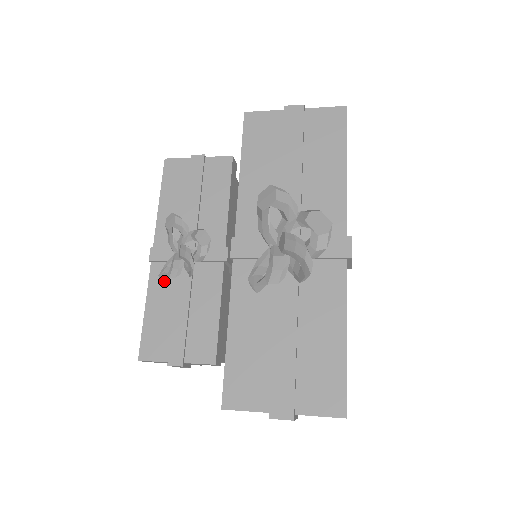
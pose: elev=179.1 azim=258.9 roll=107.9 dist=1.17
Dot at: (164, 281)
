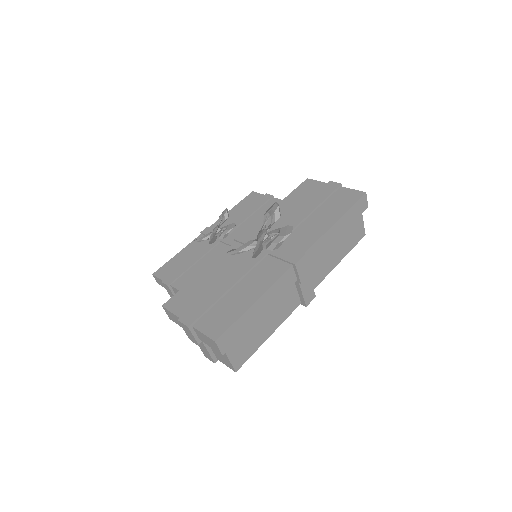
Dot at: (196, 240)
